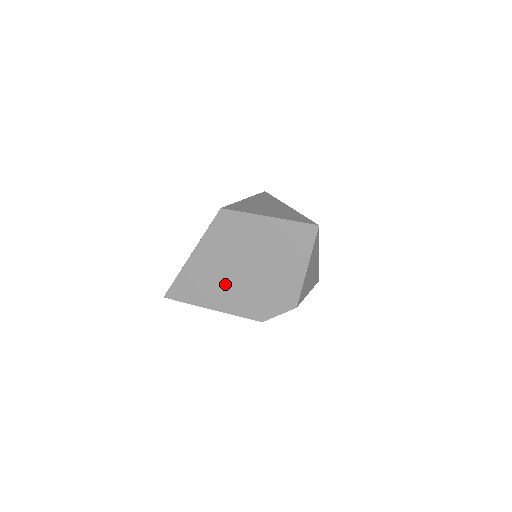
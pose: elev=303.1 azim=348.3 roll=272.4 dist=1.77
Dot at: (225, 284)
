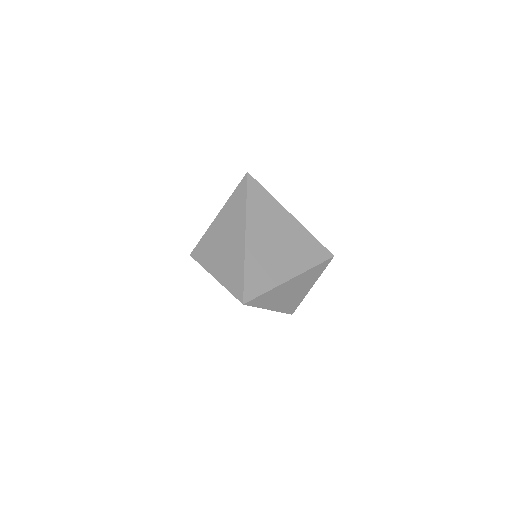
Dot at: occluded
